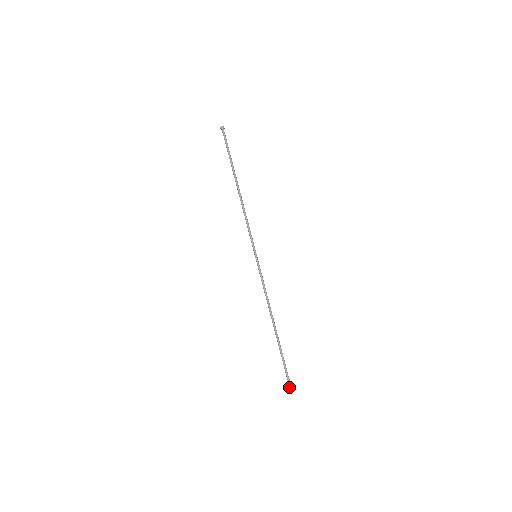
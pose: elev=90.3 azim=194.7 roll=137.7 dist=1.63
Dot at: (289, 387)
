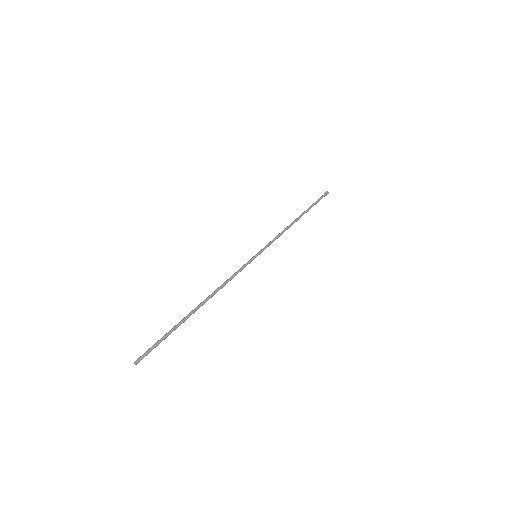
Dot at: (137, 360)
